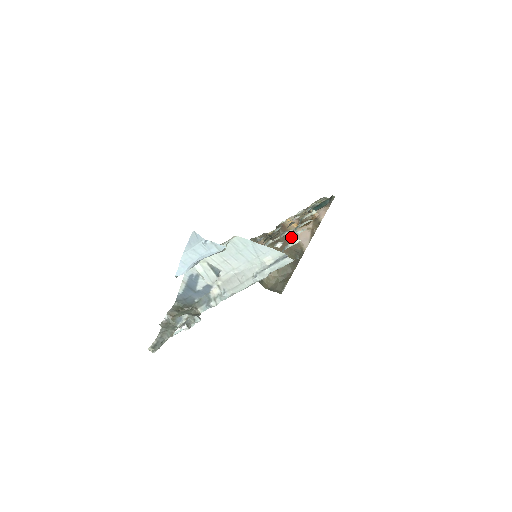
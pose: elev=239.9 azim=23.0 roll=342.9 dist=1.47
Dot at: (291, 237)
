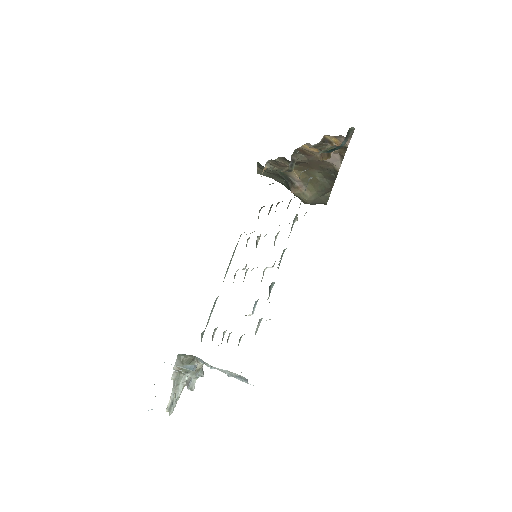
Dot at: (273, 283)
